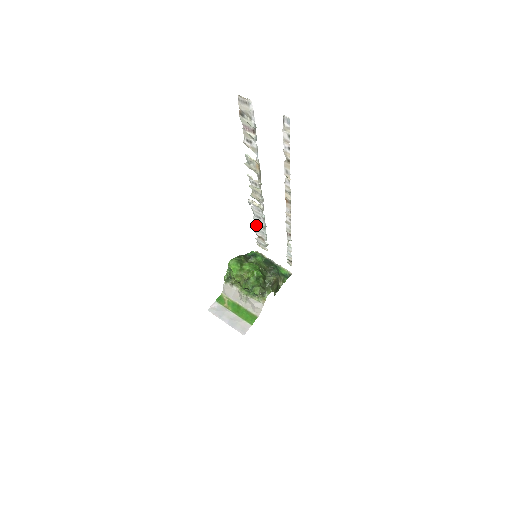
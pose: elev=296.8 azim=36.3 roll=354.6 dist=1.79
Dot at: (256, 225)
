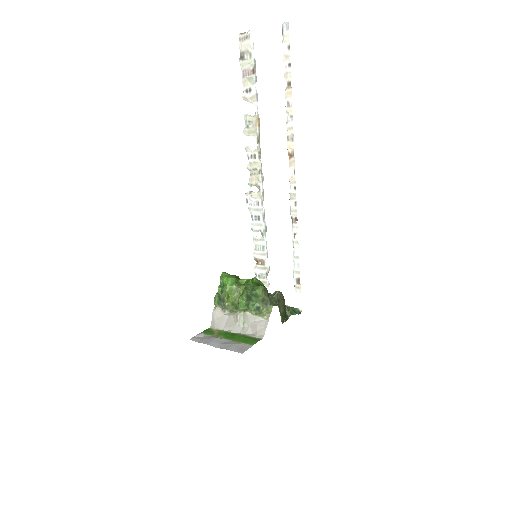
Dot at: (254, 238)
